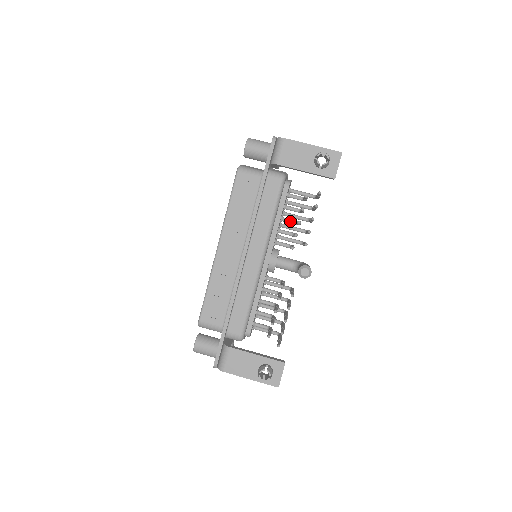
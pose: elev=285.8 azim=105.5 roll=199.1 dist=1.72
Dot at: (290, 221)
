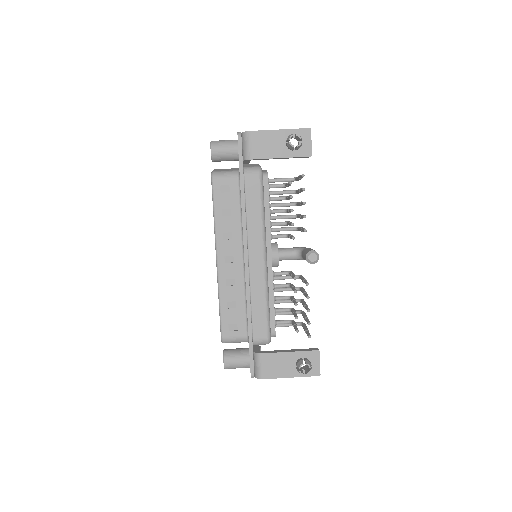
Dot at: (279, 211)
